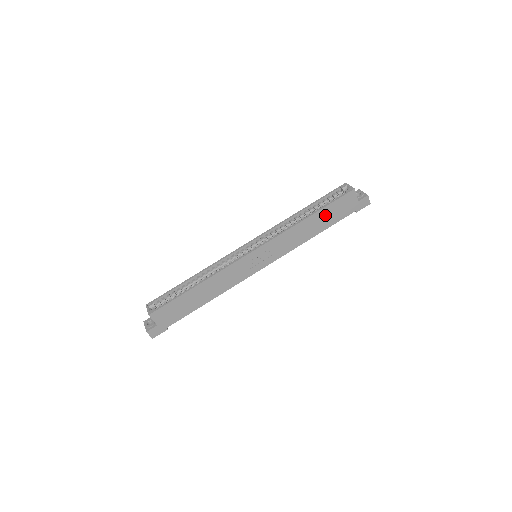
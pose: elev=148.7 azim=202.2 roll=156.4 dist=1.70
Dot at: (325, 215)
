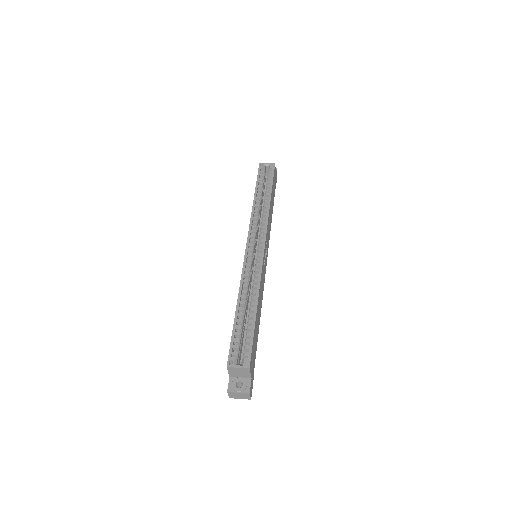
Dot at: (272, 193)
